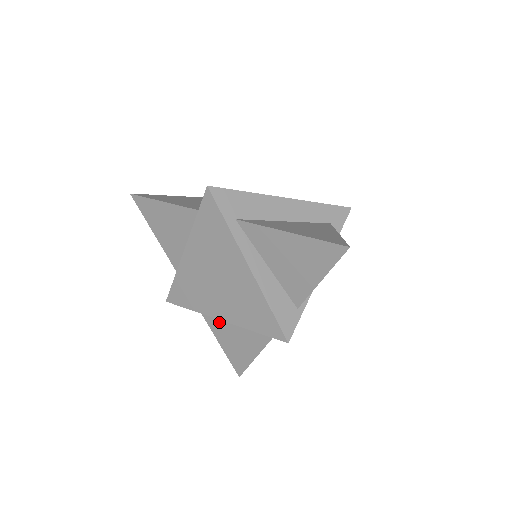
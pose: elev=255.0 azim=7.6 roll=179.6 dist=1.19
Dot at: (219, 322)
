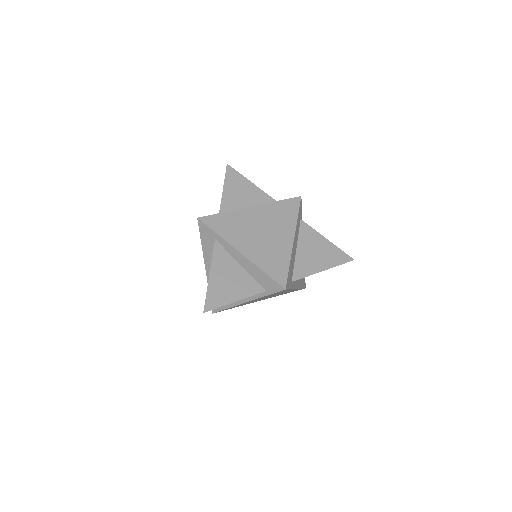
Dot at: occluded
